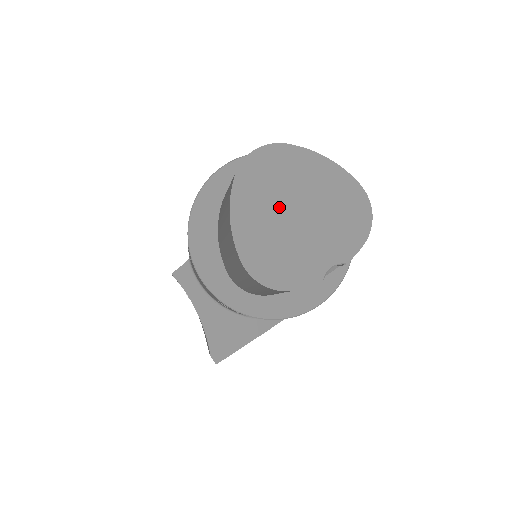
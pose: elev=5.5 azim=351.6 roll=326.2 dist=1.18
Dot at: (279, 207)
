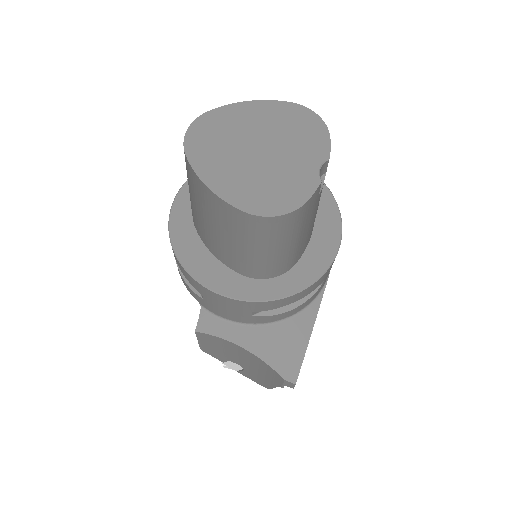
Dot at: (240, 154)
